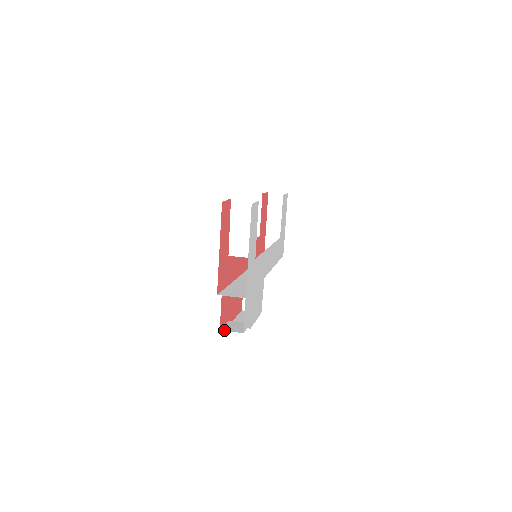
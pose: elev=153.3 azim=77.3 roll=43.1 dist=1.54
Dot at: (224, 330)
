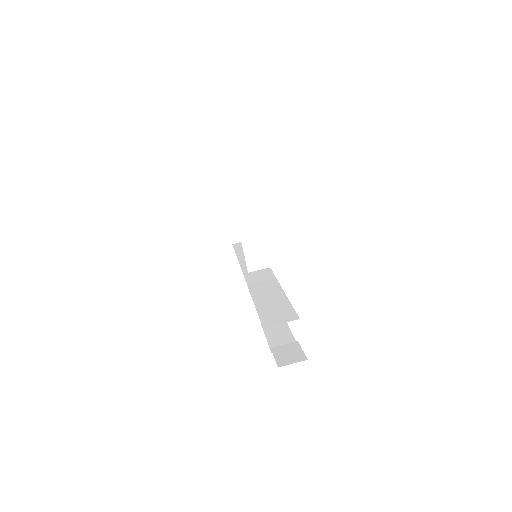
Dot at: (283, 365)
